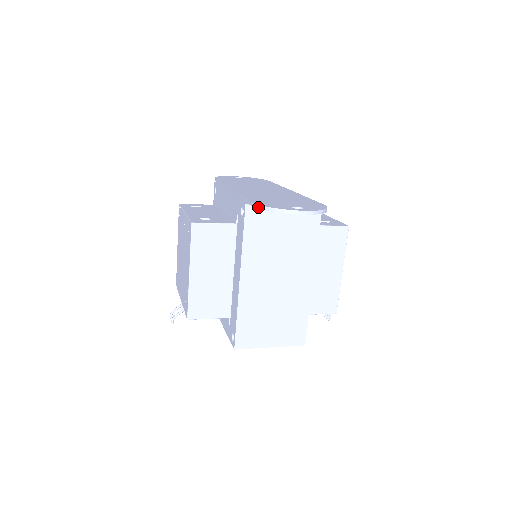
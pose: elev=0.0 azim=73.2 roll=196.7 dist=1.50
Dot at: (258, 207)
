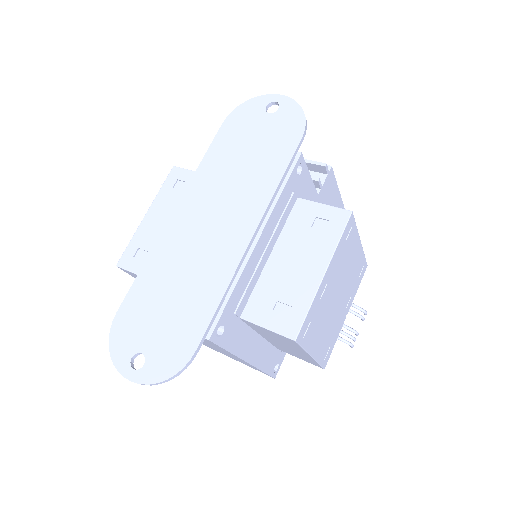
Dot at: (111, 331)
